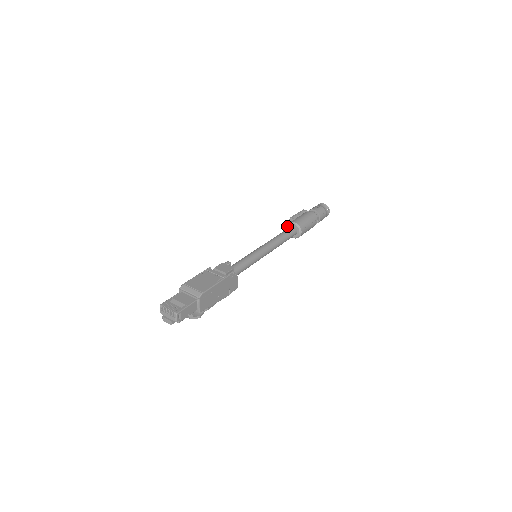
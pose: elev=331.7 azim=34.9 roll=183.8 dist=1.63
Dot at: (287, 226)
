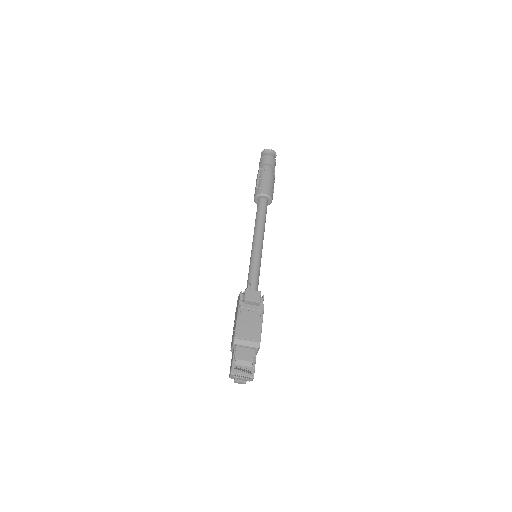
Dot at: (256, 198)
